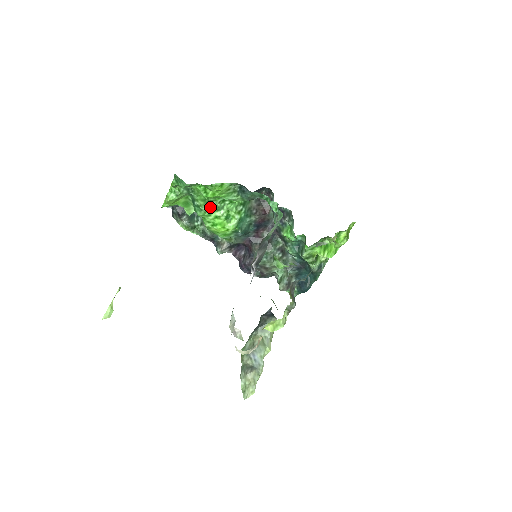
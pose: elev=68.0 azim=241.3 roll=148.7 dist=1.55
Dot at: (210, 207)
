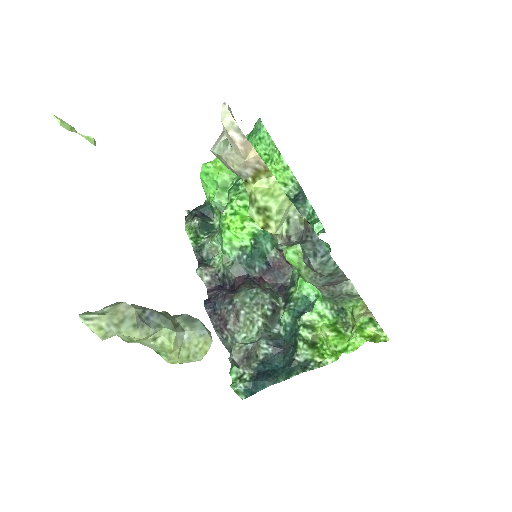
Dot at: occluded
